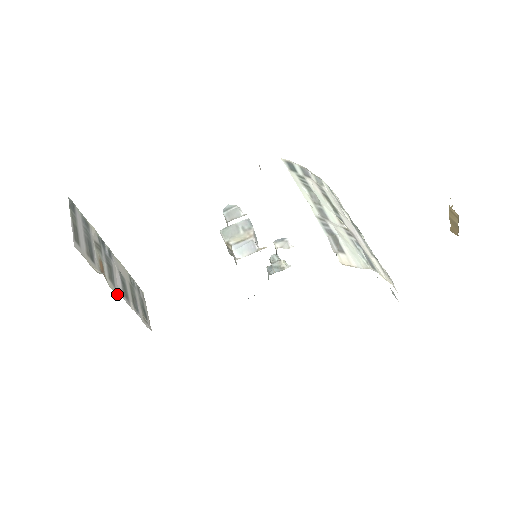
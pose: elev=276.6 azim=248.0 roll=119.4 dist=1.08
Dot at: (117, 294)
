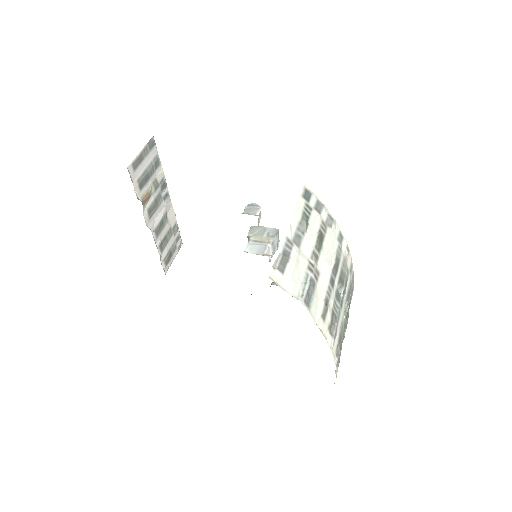
Dot at: (148, 224)
